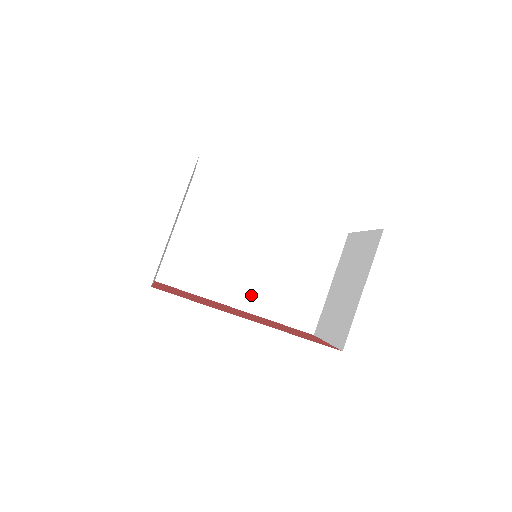
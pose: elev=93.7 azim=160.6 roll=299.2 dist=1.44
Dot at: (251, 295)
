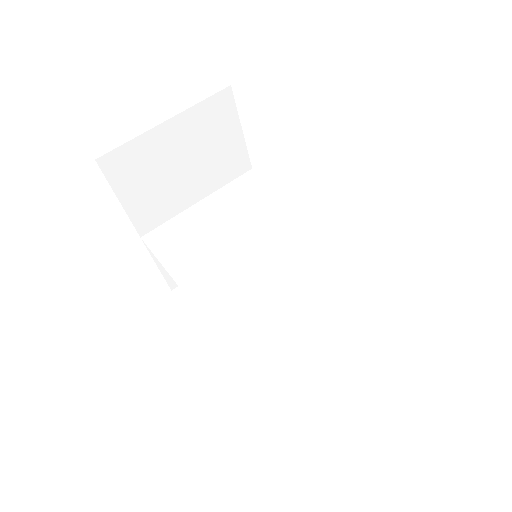
Dot at: (219, 295)
